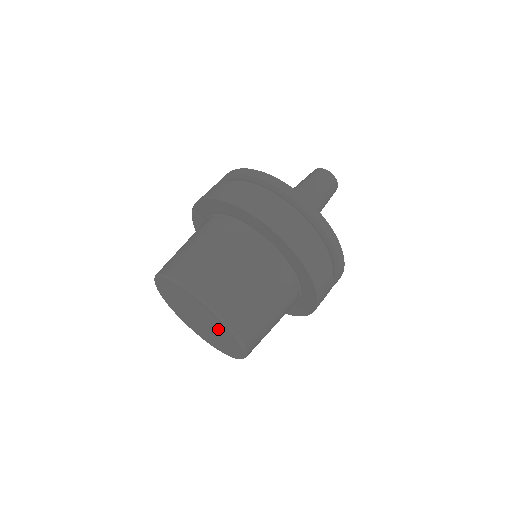
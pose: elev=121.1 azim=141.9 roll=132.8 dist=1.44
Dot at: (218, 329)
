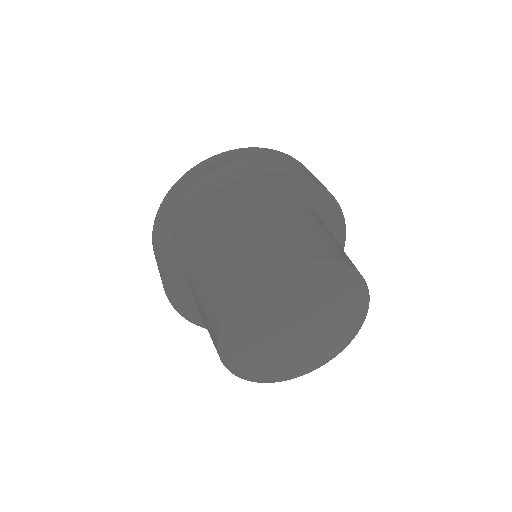
Dot at: (337, 307)
